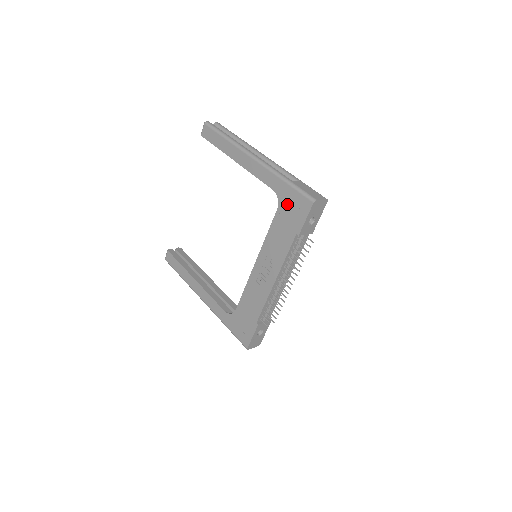
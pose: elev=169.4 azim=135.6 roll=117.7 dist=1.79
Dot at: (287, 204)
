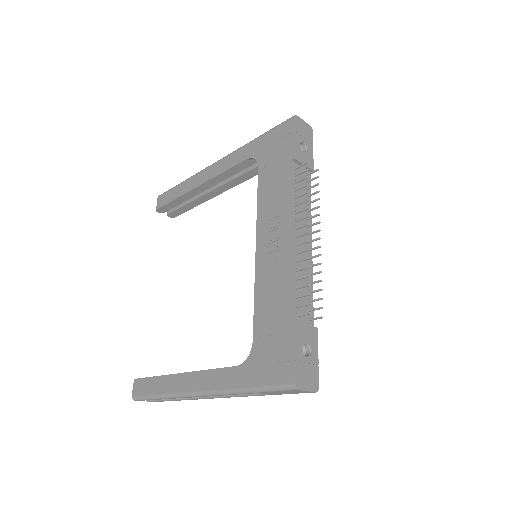
Dot at: (267, 150)
